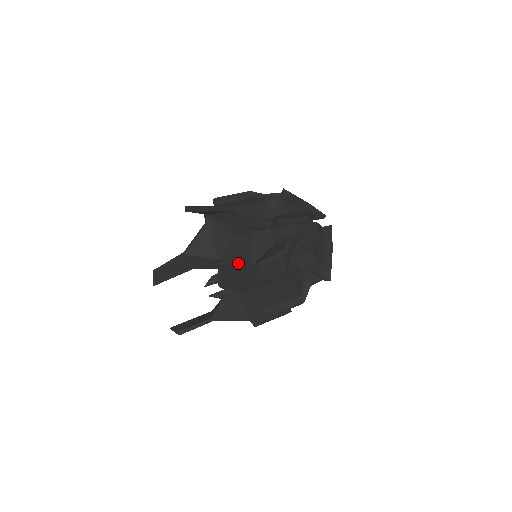
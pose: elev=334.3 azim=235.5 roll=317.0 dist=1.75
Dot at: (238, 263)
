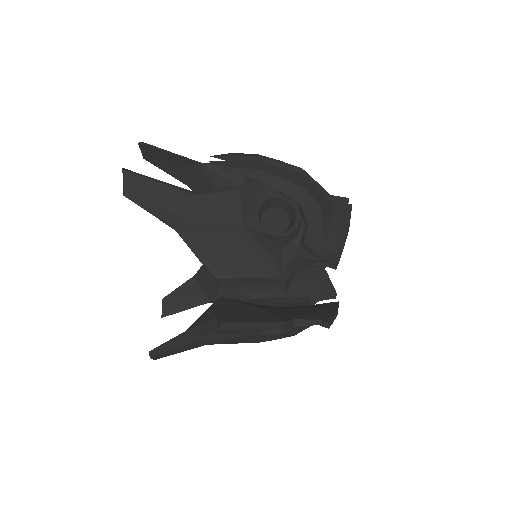
Dot at: occluded
